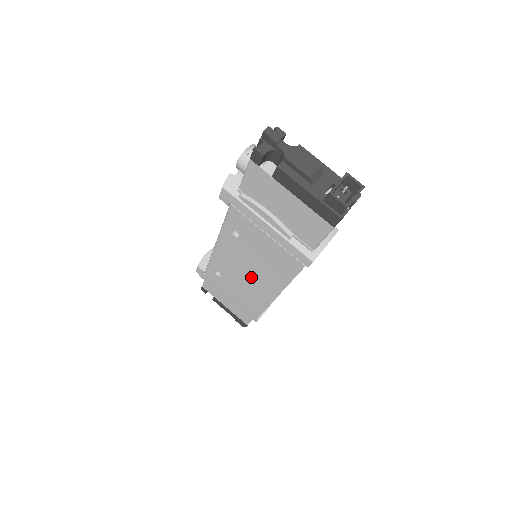
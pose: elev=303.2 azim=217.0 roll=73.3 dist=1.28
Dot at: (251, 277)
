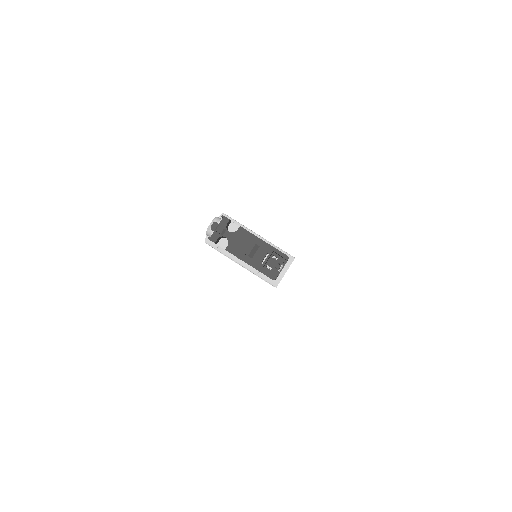
Dot at: occluded
